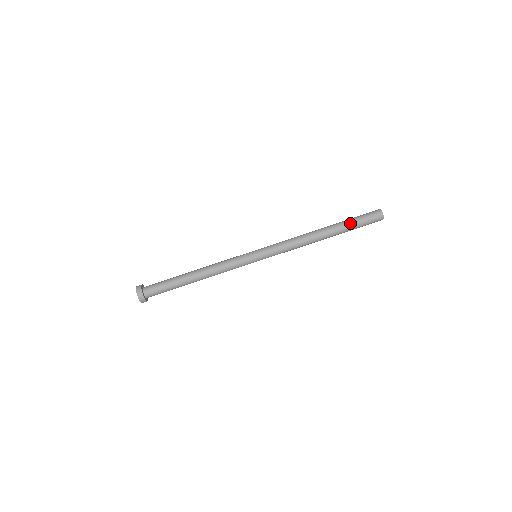
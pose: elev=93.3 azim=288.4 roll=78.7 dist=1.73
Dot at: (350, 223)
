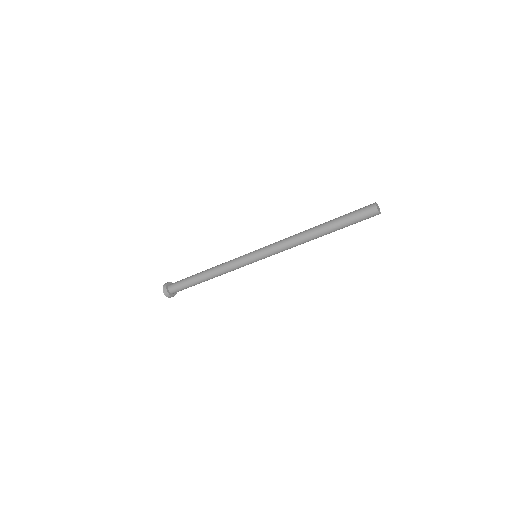
Dot at: (342, 223)
